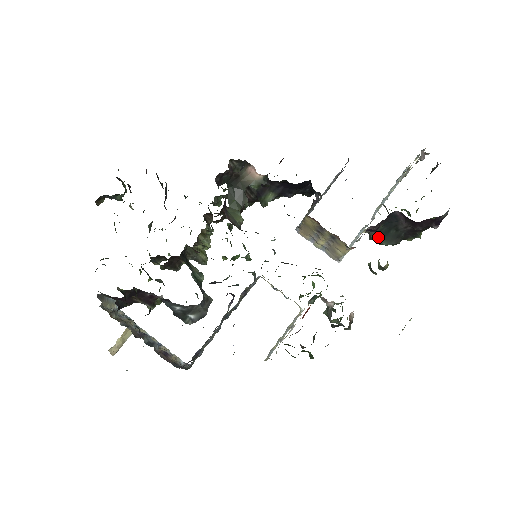
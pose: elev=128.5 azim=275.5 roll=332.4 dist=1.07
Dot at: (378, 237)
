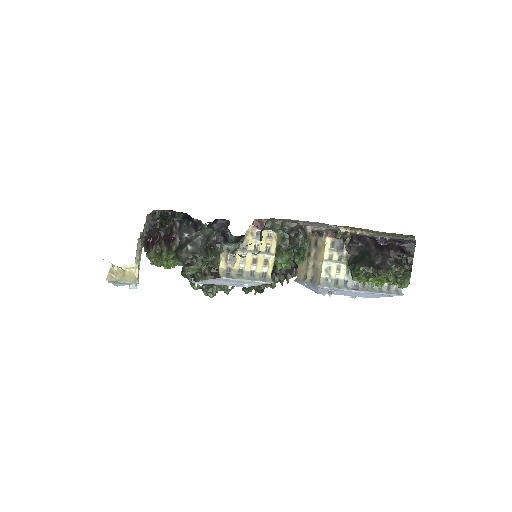
Dot at: (354, 262)
